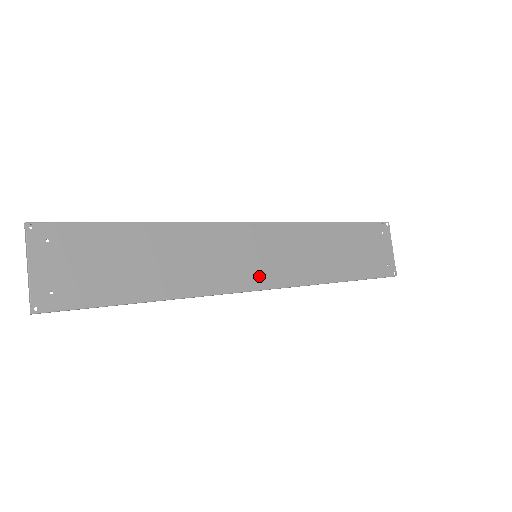
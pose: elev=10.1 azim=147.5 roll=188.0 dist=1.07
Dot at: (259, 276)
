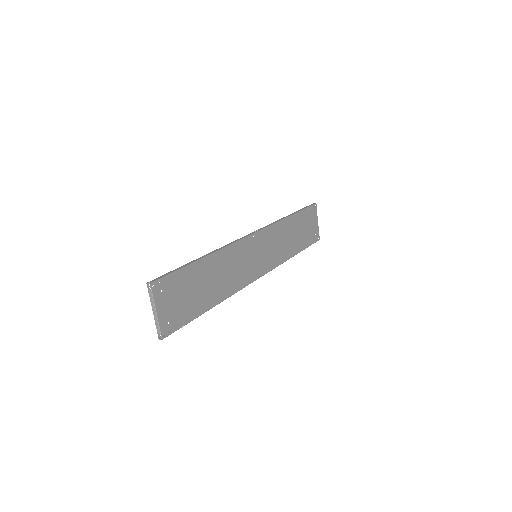
Dot at: (258, 269)
